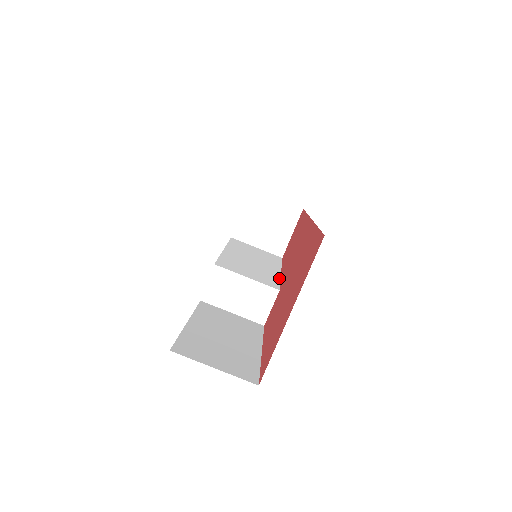
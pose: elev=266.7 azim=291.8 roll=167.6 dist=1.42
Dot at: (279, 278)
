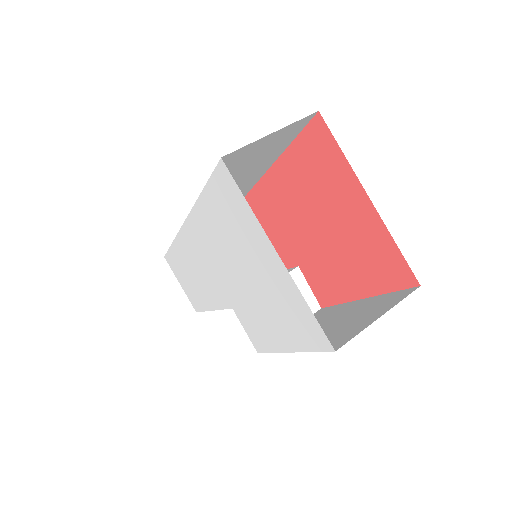
Dot at: occluded
